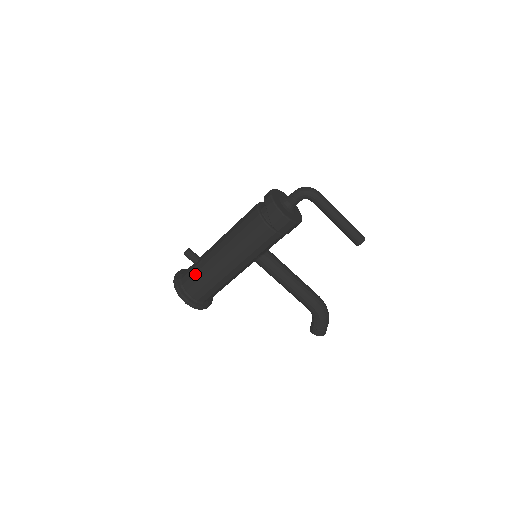
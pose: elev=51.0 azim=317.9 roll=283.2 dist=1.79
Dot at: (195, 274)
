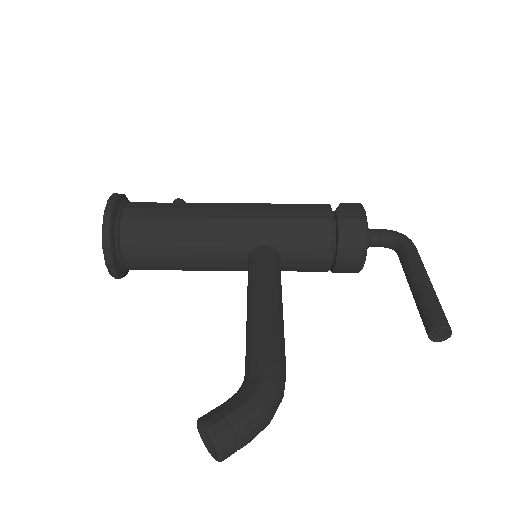
Dot at: occluded
